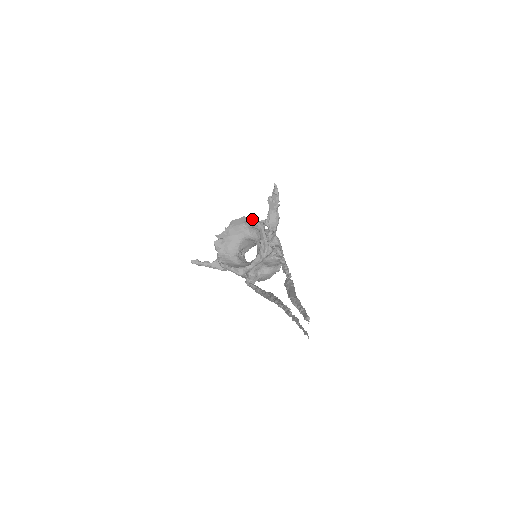
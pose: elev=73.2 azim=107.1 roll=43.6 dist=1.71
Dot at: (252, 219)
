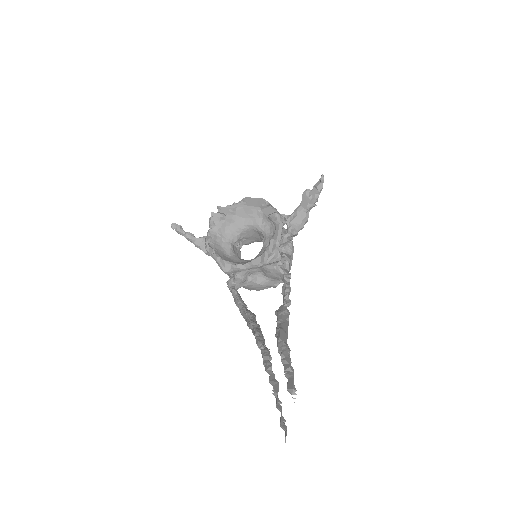
Dot at: (273, 207)
